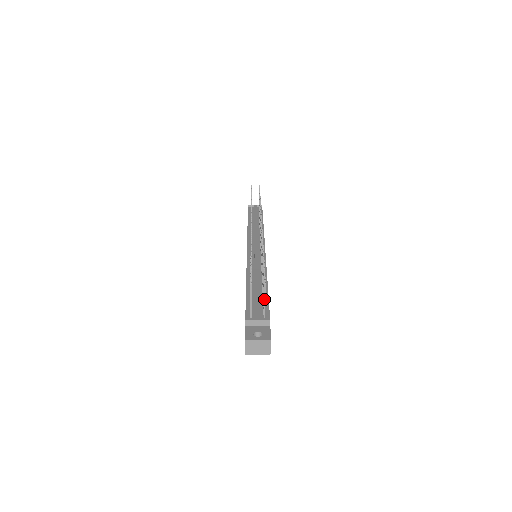
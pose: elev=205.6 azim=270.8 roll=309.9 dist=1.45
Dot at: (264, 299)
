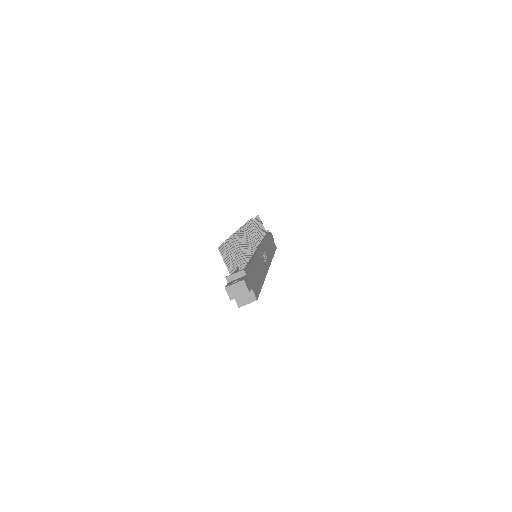
Dot at: (233, 256)
